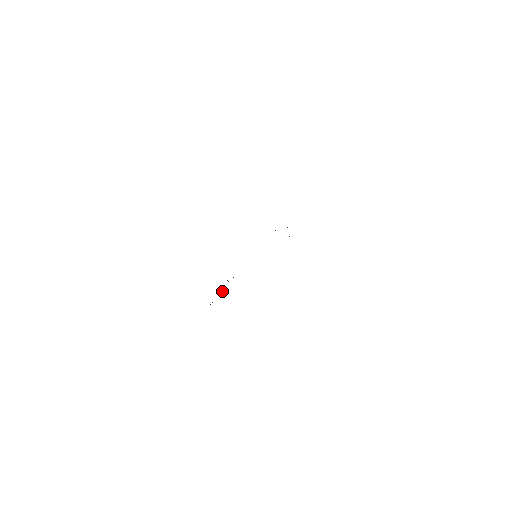
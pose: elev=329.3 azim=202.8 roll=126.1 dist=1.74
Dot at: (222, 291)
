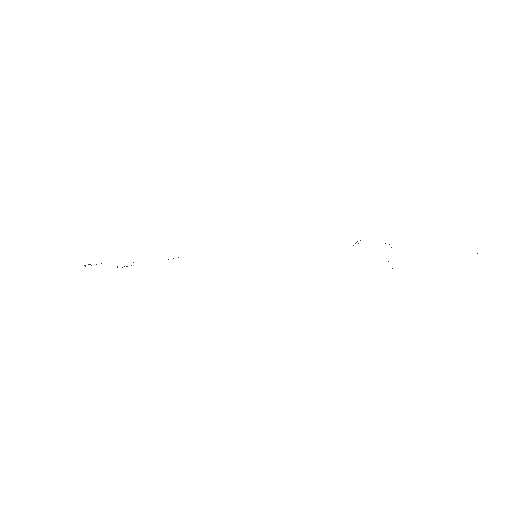
Dot at: occluded
